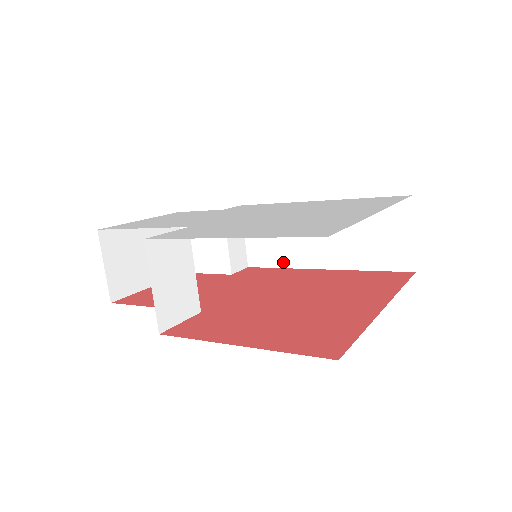
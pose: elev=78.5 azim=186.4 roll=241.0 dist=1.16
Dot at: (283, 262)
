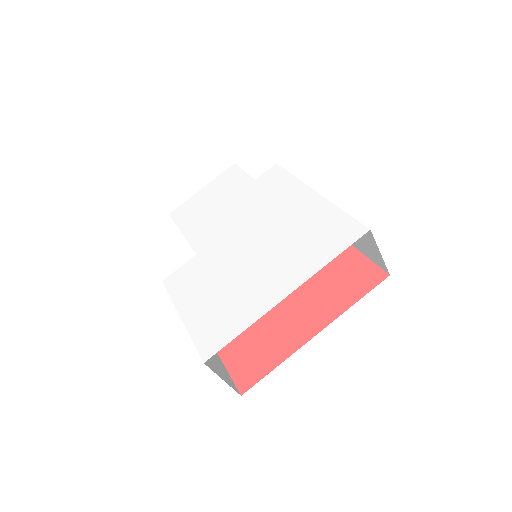
Dot at: occluded
